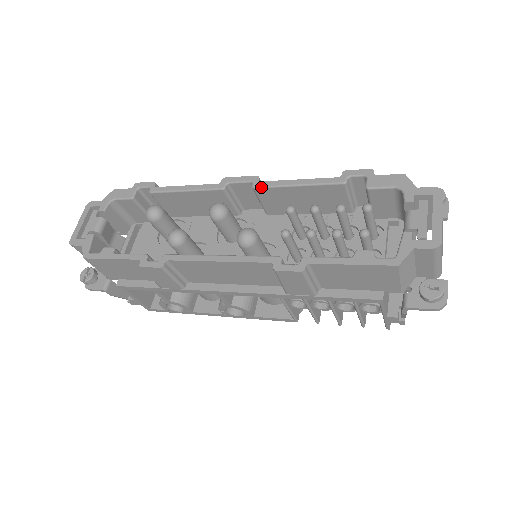
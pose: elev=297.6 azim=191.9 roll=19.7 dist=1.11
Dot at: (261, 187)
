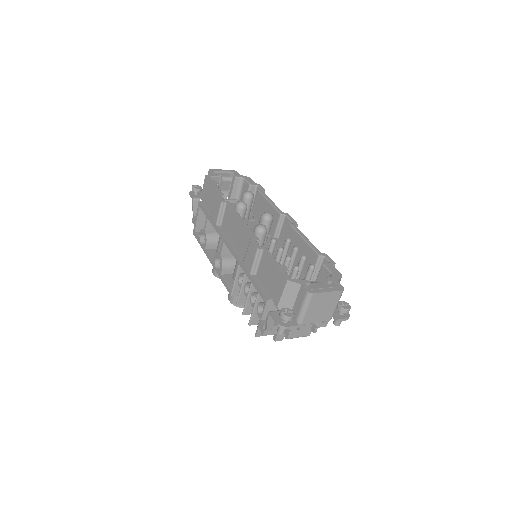
Dot at: (293, 227)
